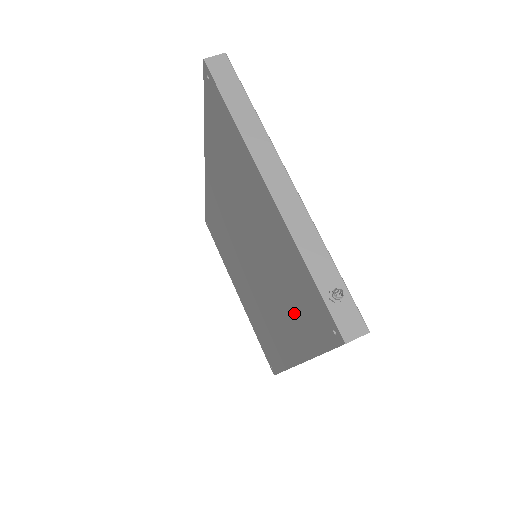
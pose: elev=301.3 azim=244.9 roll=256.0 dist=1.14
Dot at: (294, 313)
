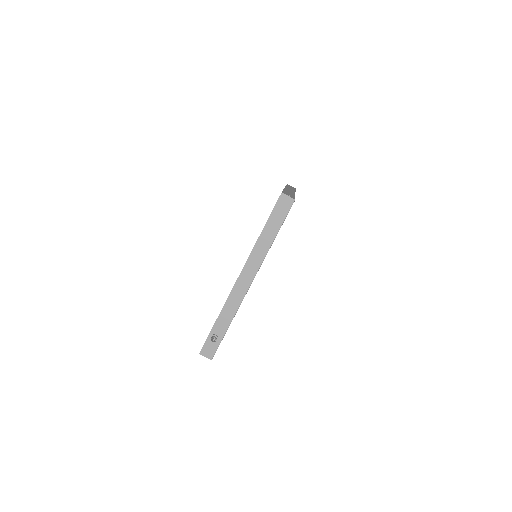
Dot at: occluded
